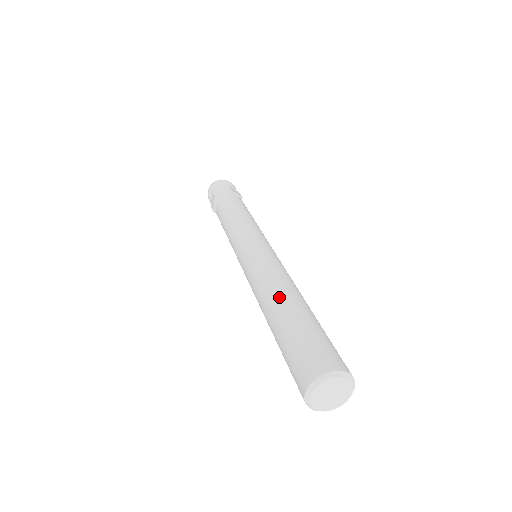
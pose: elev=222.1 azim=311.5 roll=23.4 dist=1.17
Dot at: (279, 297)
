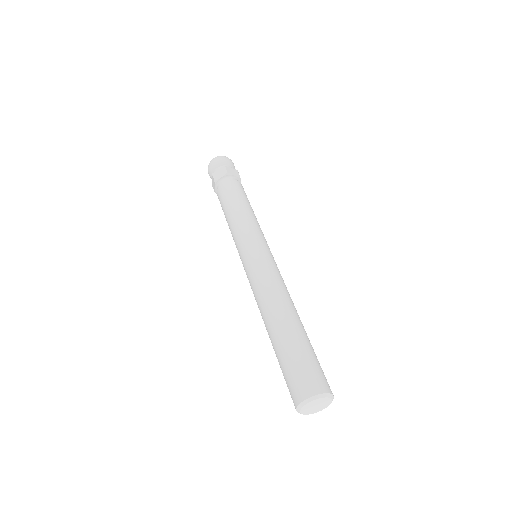
Dot at: (293, 312)
